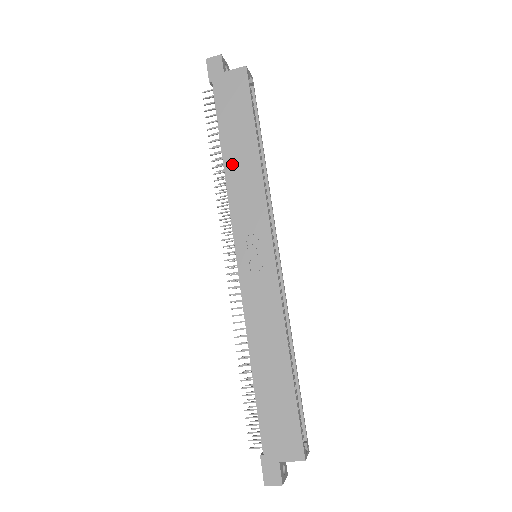
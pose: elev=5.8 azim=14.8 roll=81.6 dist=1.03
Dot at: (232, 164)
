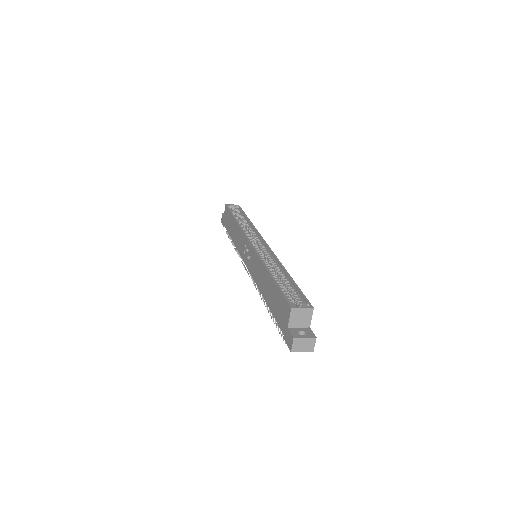
Dot at: (234, 238)
